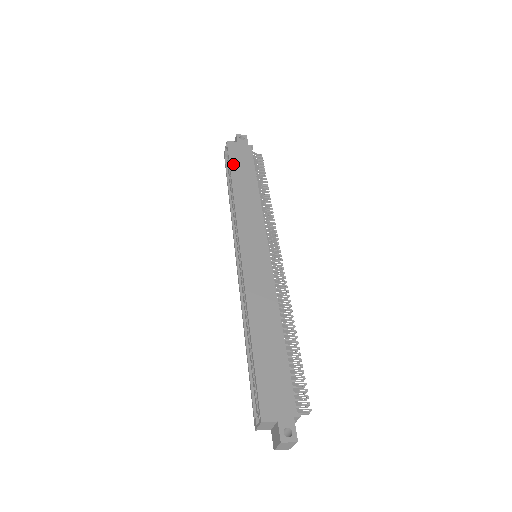
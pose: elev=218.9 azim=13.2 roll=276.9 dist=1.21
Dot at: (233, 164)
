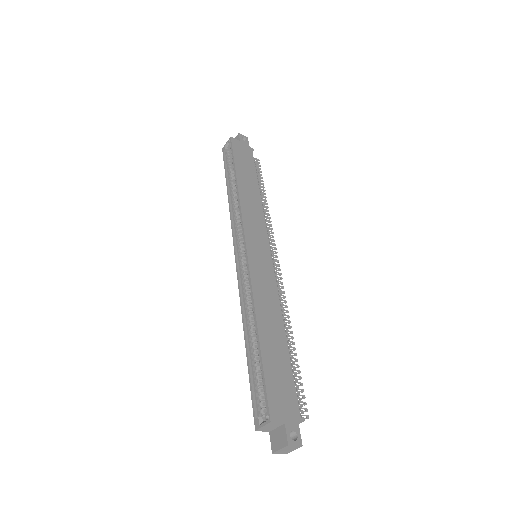
Dot at: (237, 161)
